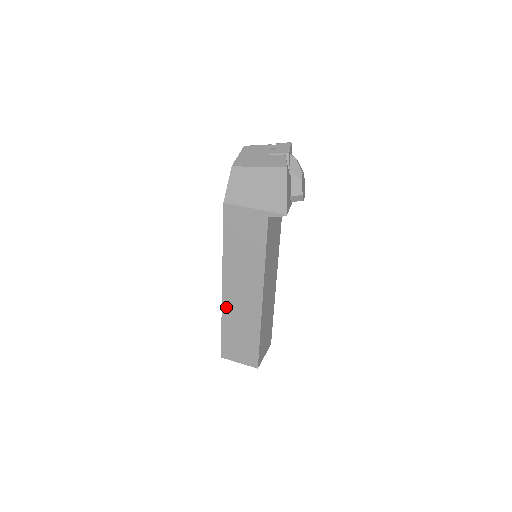
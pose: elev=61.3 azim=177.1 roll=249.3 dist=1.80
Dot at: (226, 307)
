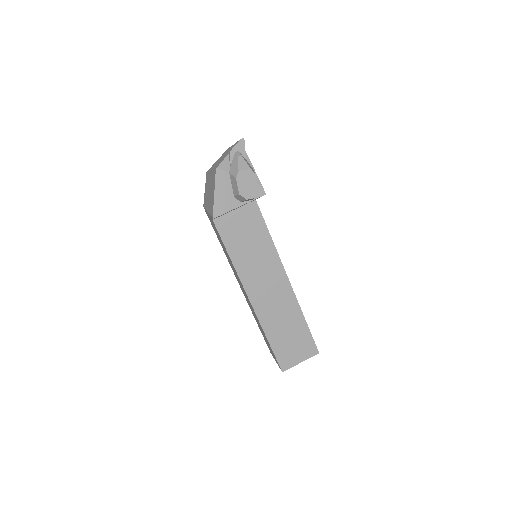
Dot at: (248, 304)
